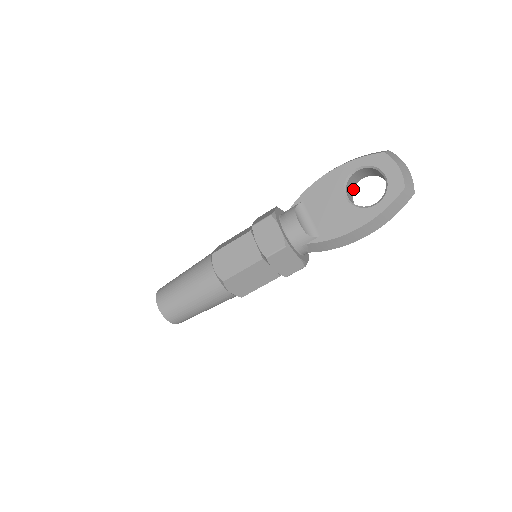
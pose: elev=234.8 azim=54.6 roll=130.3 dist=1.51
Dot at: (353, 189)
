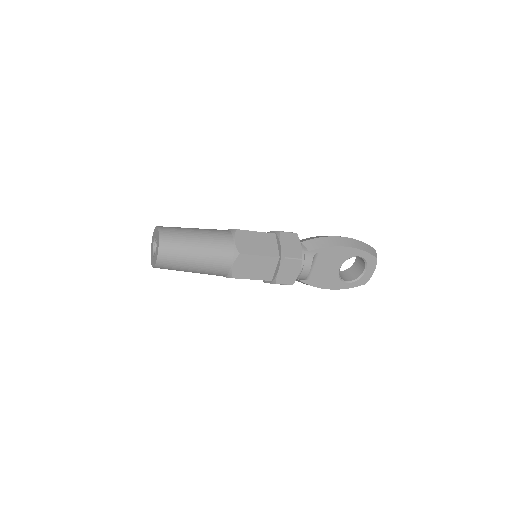
Dot at: occluded
